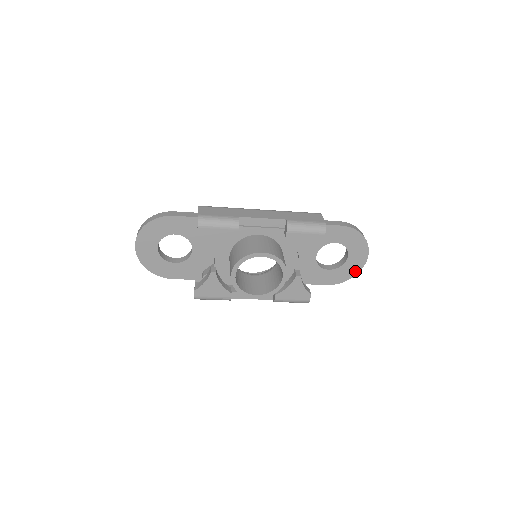
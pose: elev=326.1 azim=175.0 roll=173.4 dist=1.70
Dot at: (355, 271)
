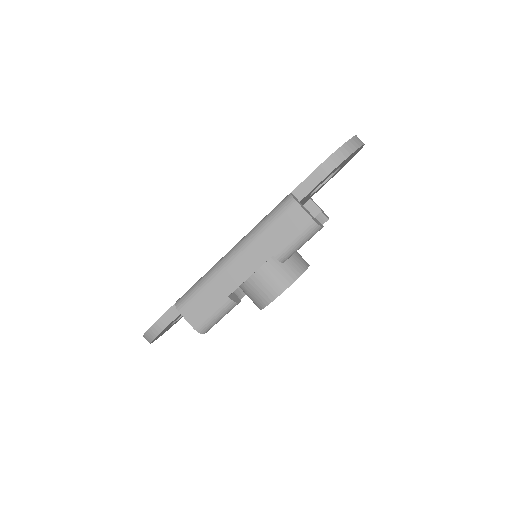
Dot at: occluded
